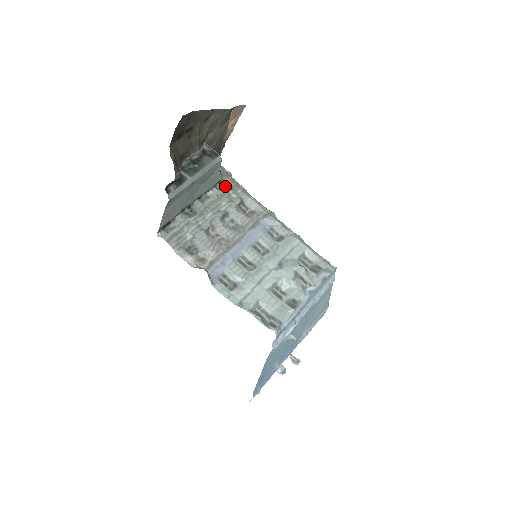
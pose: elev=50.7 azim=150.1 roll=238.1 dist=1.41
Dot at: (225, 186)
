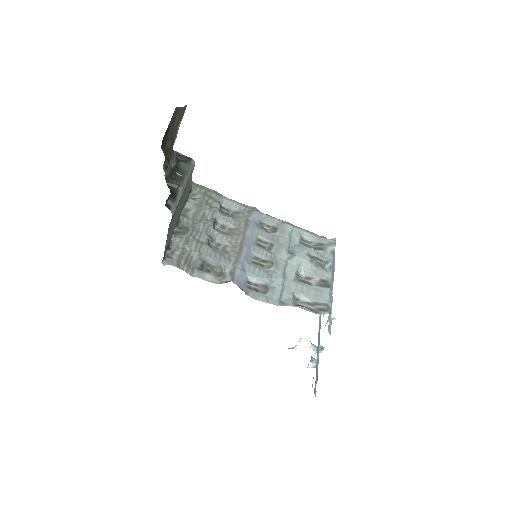
Dot at: (197, 194)
